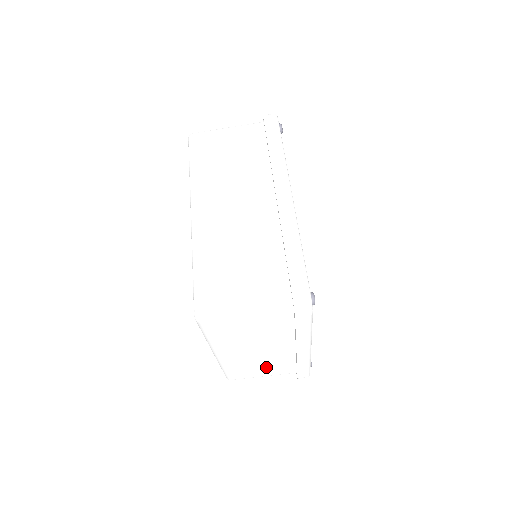
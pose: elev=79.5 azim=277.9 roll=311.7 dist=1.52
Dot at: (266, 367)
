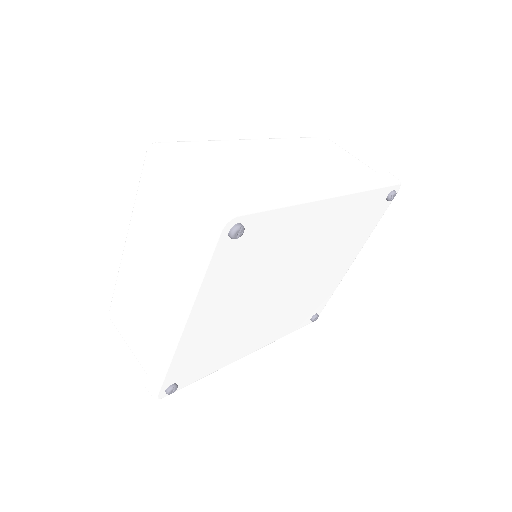
Dot at: (140, 326)
